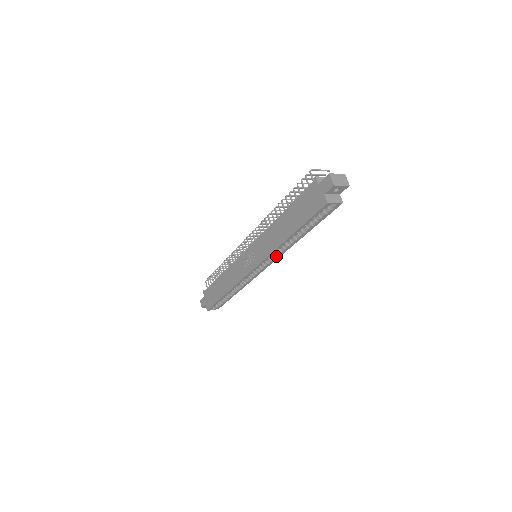
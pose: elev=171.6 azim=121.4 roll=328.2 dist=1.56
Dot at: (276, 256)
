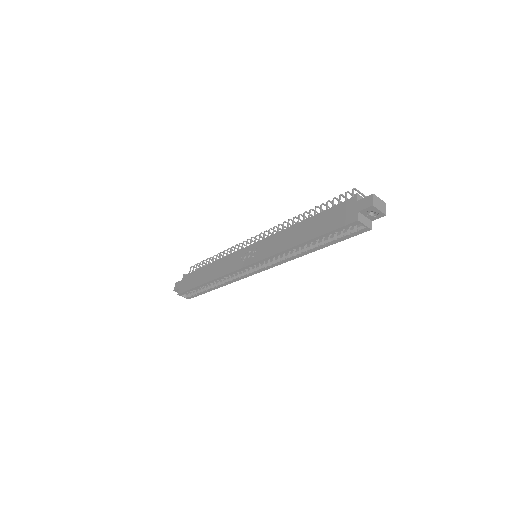
Dot at: (277, 262)
